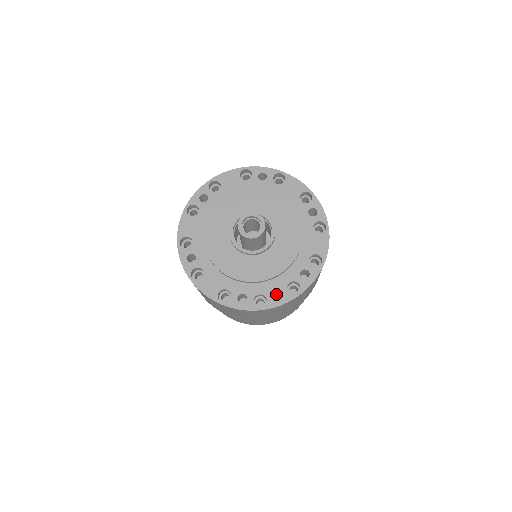
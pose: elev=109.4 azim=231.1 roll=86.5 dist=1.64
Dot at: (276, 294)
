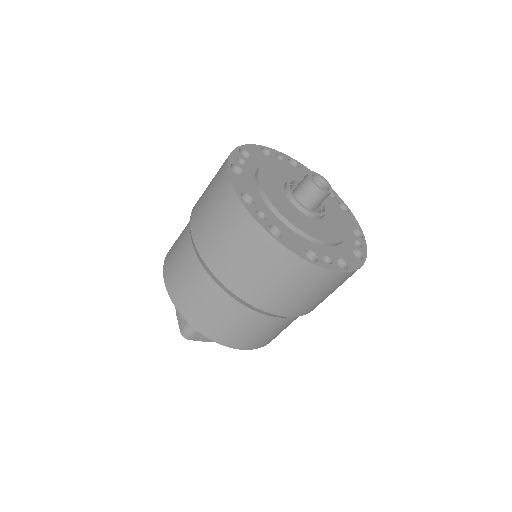
Dot at: (293, 242)
